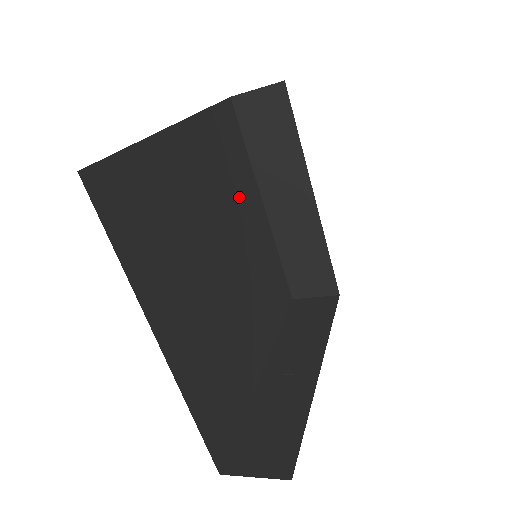
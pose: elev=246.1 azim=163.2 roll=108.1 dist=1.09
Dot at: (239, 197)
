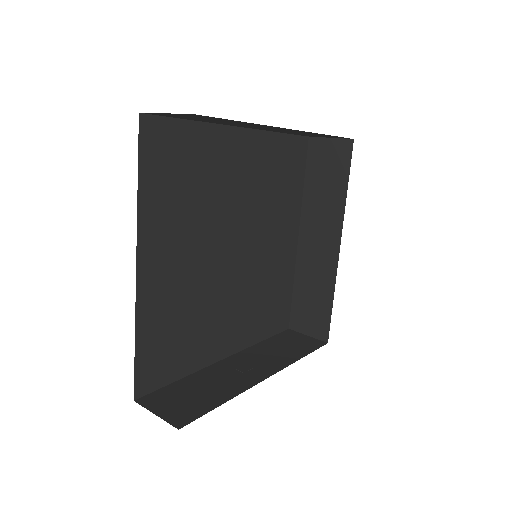
Dot at: (275, 213)
